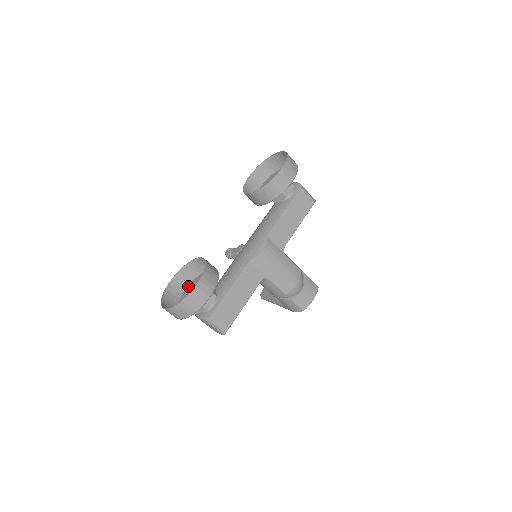
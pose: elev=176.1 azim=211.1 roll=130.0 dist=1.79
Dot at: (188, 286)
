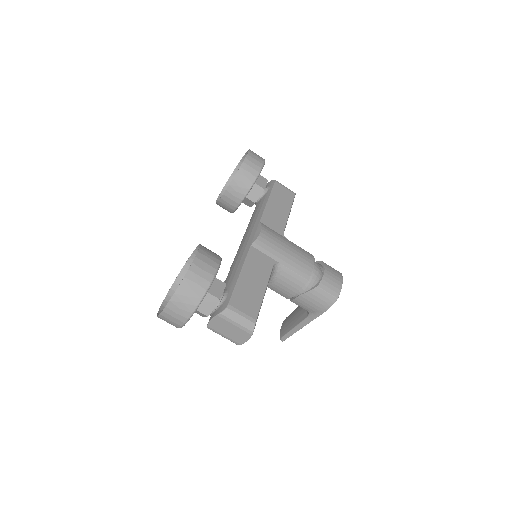
Dot at: occluded
